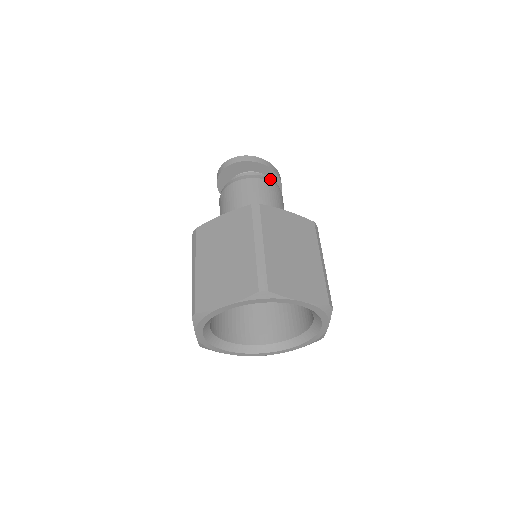
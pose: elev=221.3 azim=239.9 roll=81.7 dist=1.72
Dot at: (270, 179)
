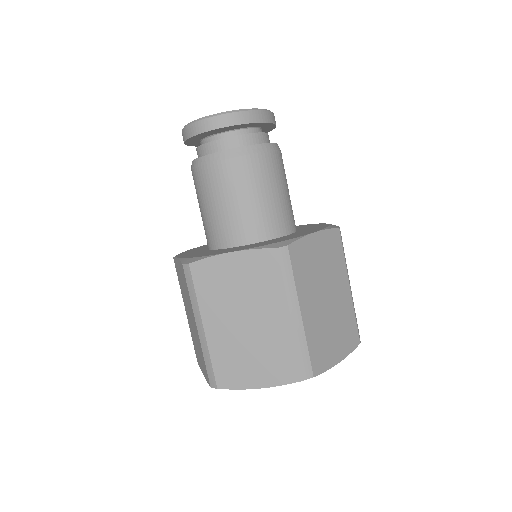
Dot at: (271, 144)
